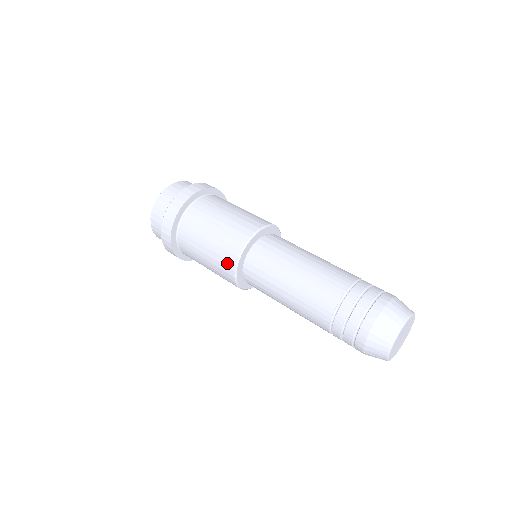
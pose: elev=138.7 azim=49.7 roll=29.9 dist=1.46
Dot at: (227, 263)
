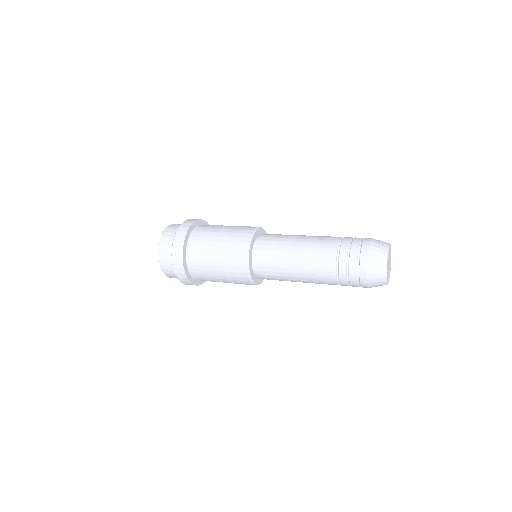
Dot at: (242, 240)
